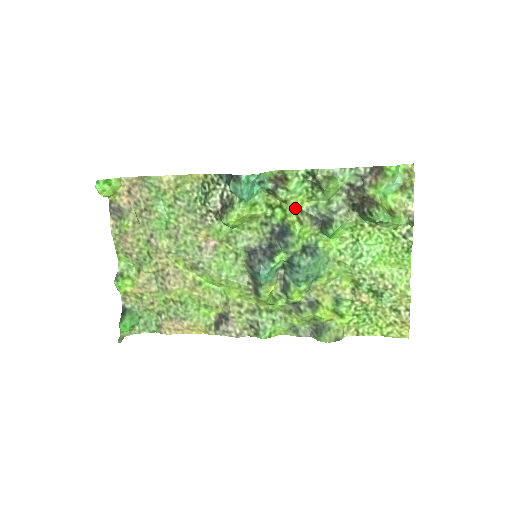
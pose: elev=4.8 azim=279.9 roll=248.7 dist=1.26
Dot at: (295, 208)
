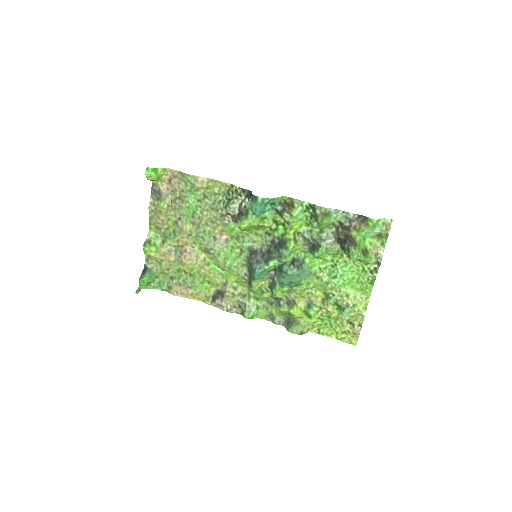
Dot at: (294, 229)
